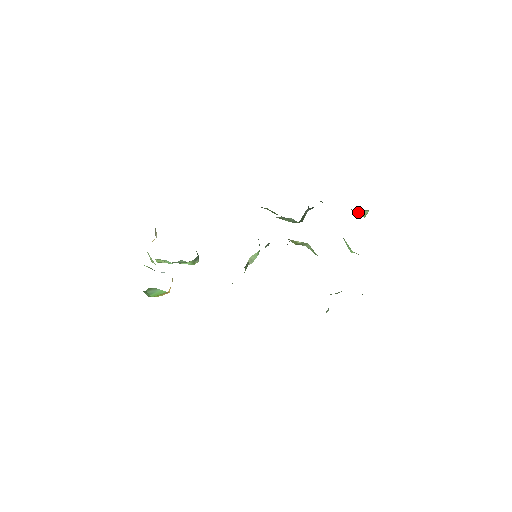
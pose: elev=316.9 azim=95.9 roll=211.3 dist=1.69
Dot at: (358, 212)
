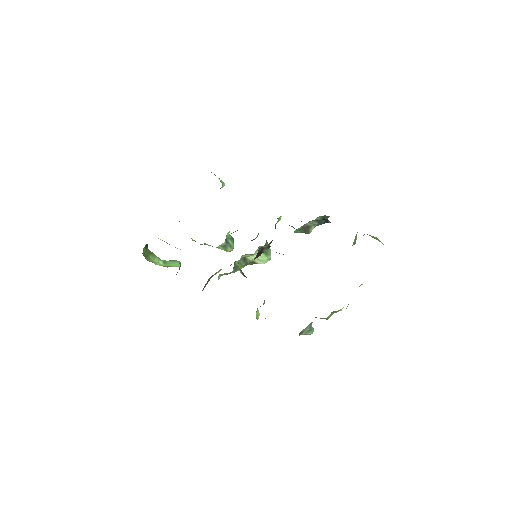
Dot at: (372, 237)
